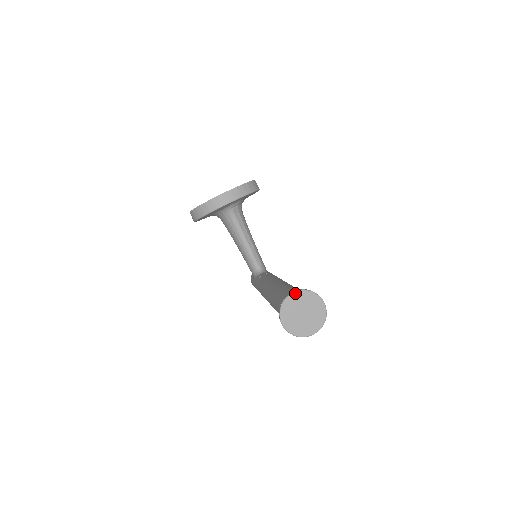
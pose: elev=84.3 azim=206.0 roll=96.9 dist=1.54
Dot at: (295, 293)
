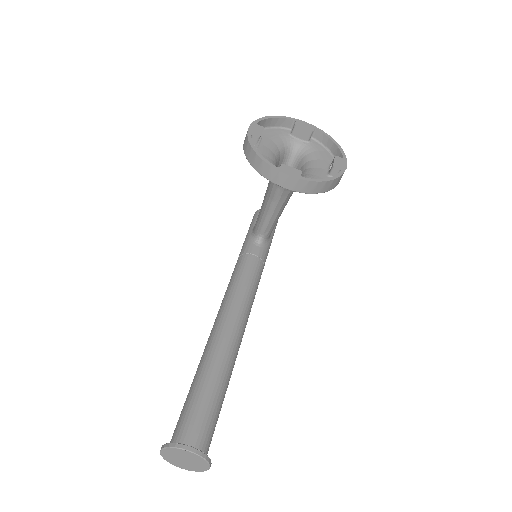
Dot at: (191, 453)
